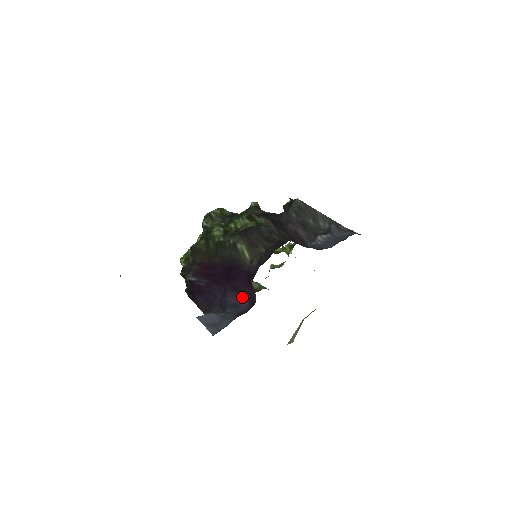
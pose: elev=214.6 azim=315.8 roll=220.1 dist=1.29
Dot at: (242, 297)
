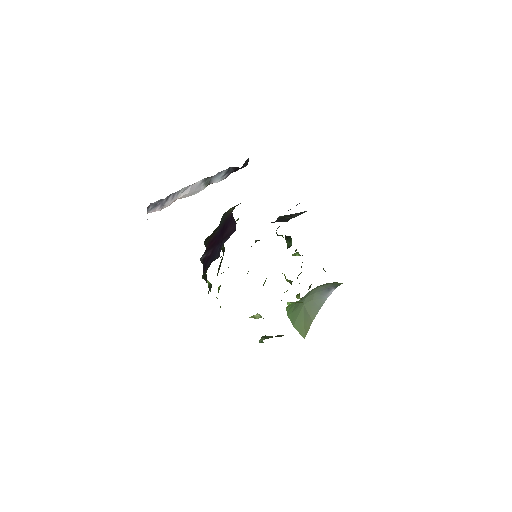
Dot at: (230, 235)
